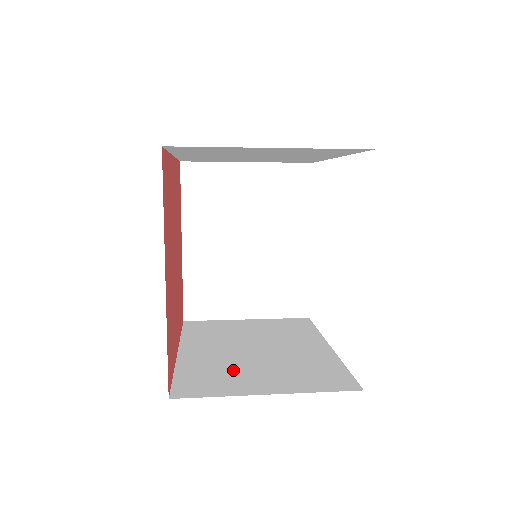
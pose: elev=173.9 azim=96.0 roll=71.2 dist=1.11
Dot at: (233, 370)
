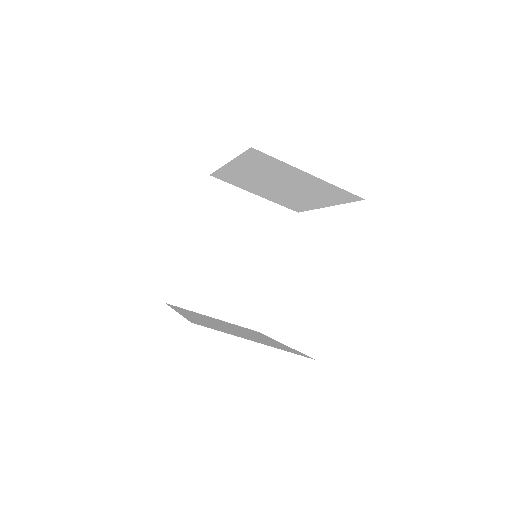
Dot at: occluded
